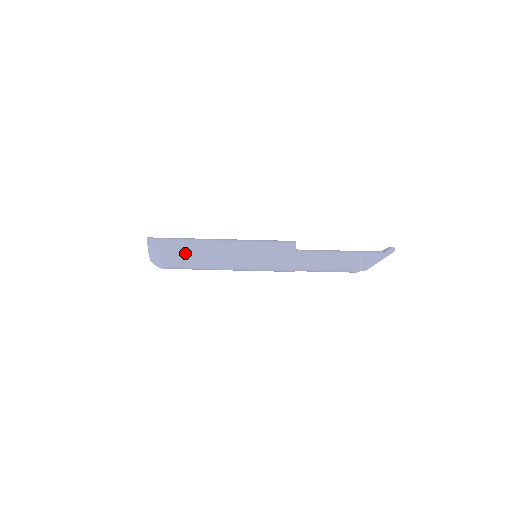
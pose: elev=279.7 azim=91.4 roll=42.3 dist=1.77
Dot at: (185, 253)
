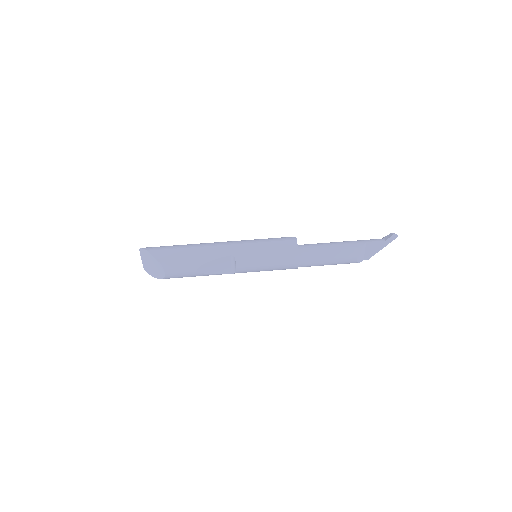
Dot at: (183, 262)
